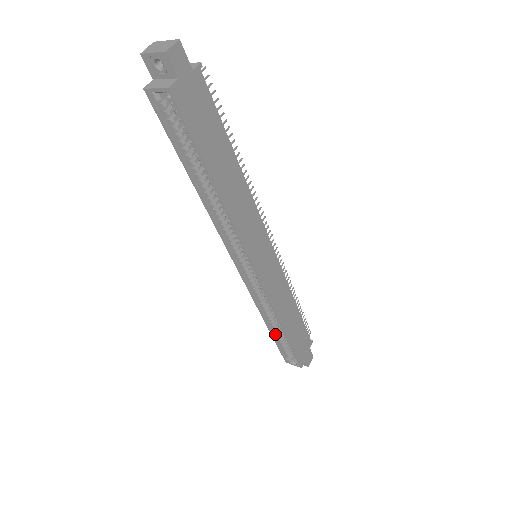
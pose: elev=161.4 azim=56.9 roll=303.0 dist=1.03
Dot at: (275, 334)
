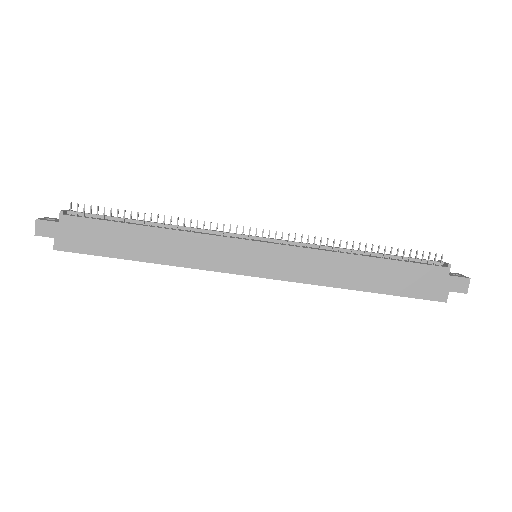
Dot at: occluded
